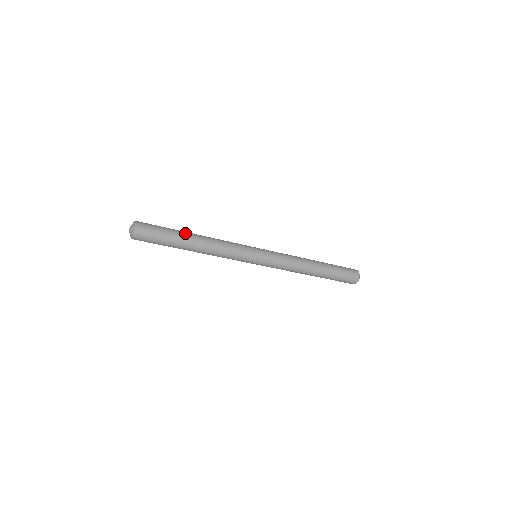
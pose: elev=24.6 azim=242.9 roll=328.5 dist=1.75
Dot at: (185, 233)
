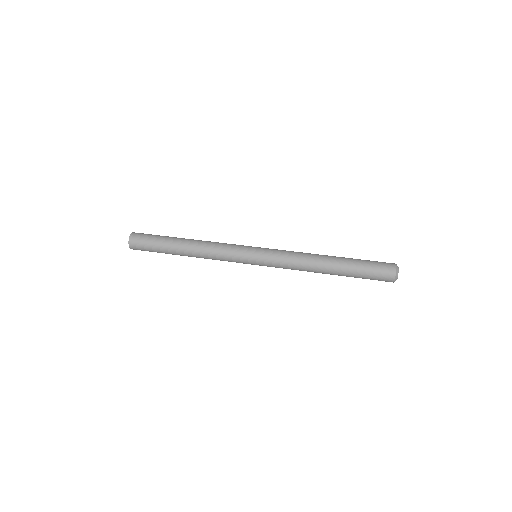
Dot at: (174, 251)
